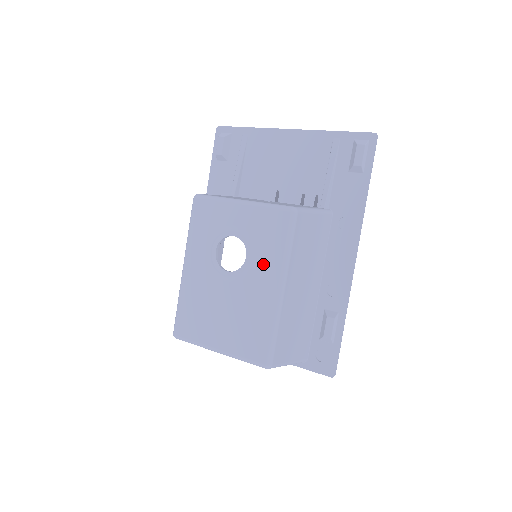
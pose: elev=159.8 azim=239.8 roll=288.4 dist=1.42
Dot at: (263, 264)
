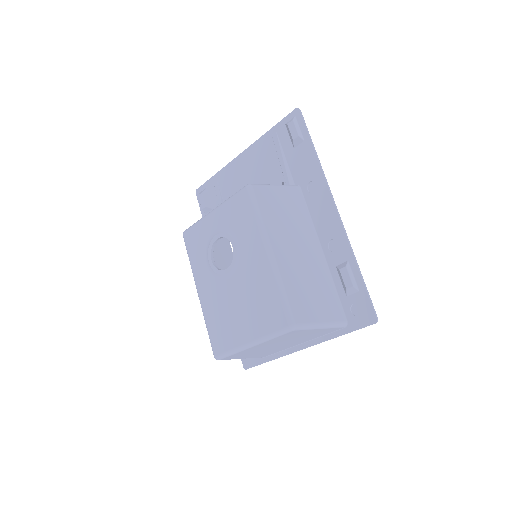
Dot at: (247, 243)
